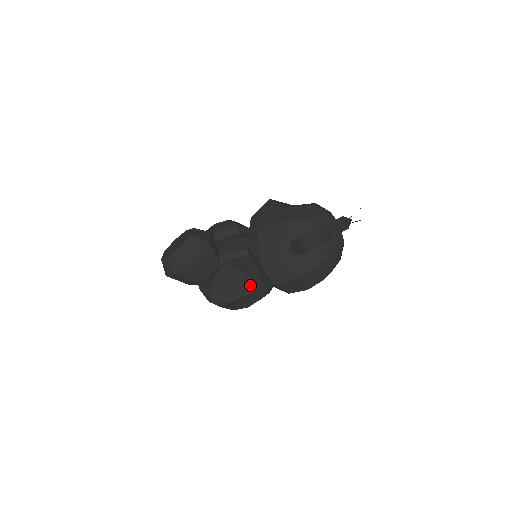
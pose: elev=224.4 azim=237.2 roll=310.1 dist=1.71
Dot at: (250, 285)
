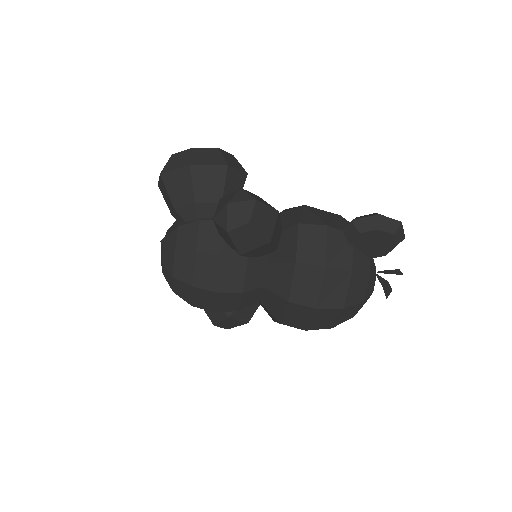
Dot at: (273, 235)
